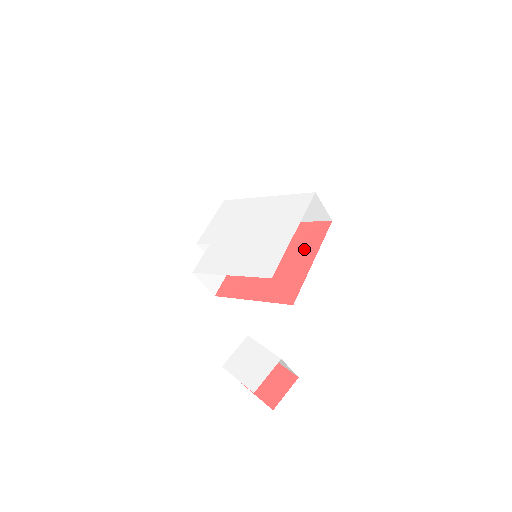
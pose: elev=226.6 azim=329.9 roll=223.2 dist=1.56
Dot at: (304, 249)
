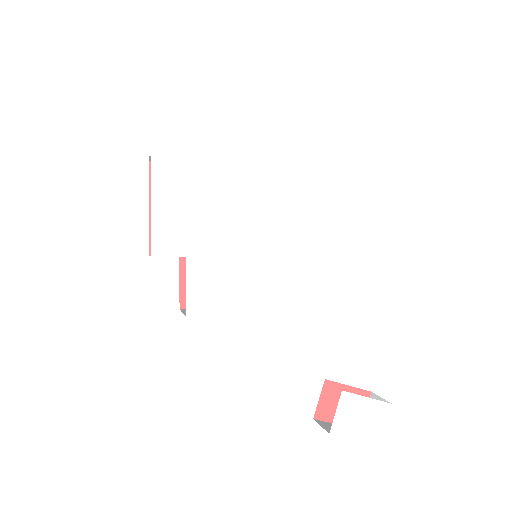
Dot at: occluded
